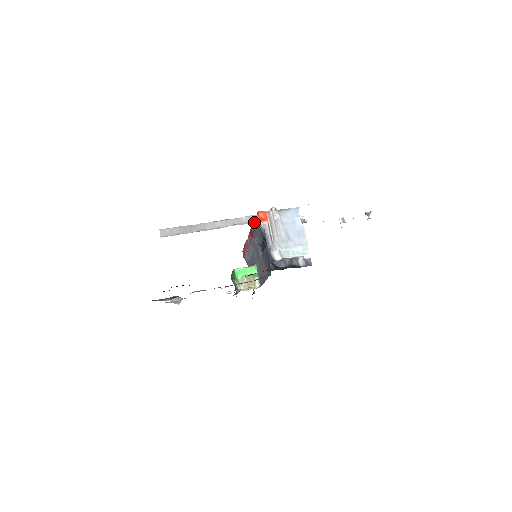
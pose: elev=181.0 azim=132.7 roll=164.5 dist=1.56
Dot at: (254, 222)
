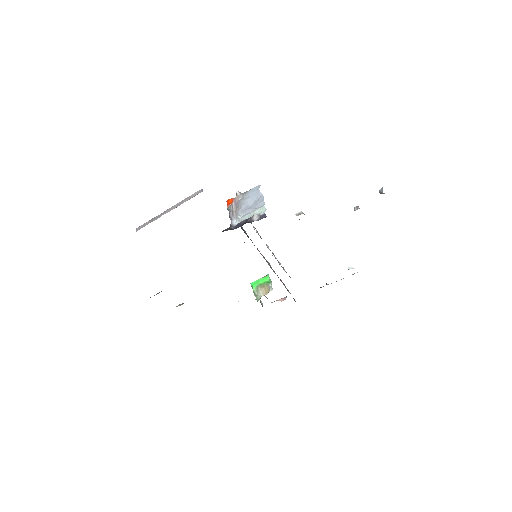
Dot at: occluded
